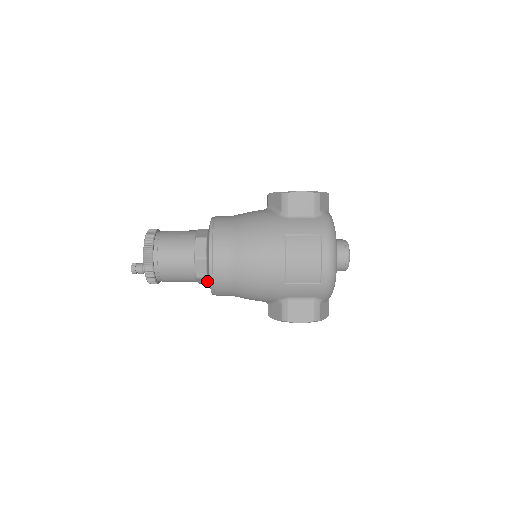
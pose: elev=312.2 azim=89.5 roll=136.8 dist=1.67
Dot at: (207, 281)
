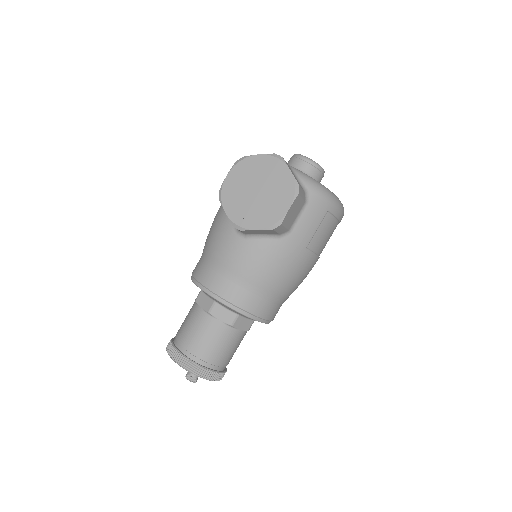
Dot at: occluded
